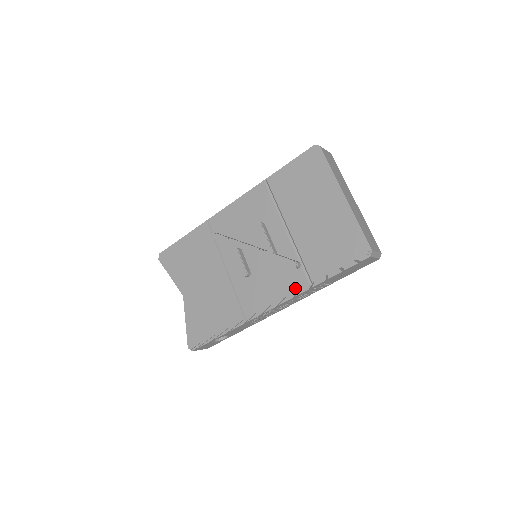
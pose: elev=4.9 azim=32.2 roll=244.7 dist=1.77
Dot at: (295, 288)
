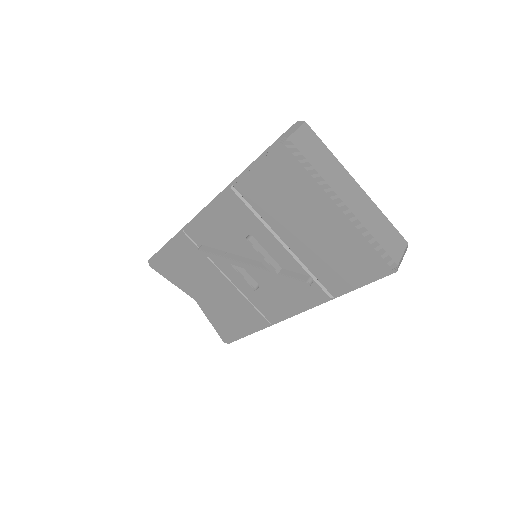
Dot at: (315, 301)
